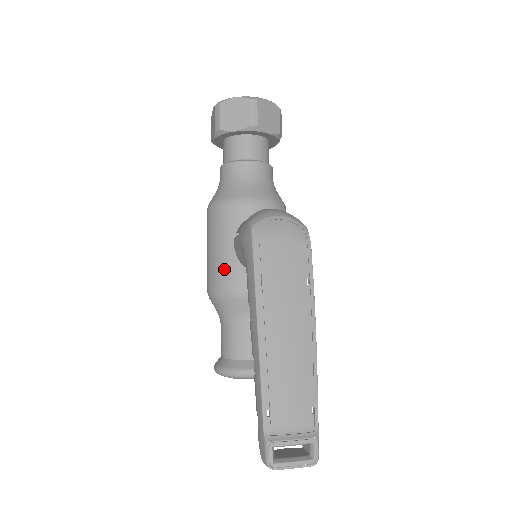
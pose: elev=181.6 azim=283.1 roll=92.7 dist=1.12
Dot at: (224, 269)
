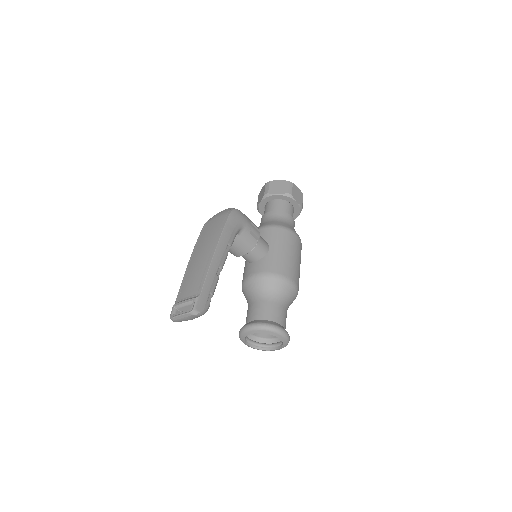
Dot at: occluded
